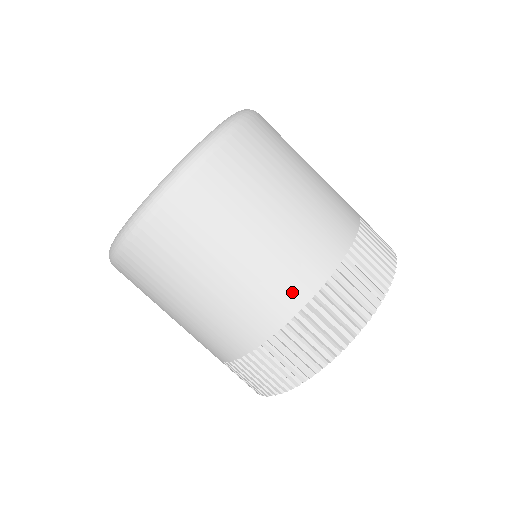
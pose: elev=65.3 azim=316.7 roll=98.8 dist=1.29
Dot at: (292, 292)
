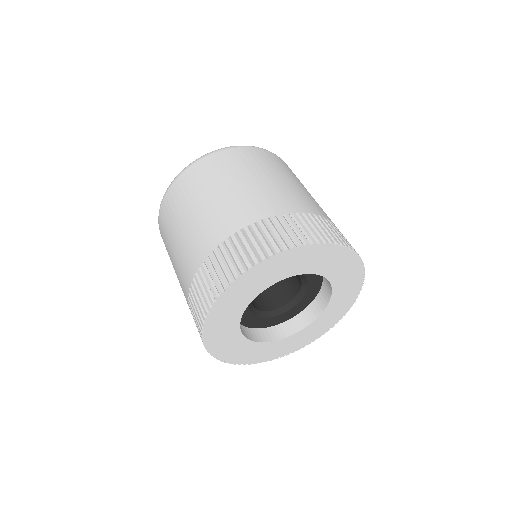
Dot at: (249, 213)
